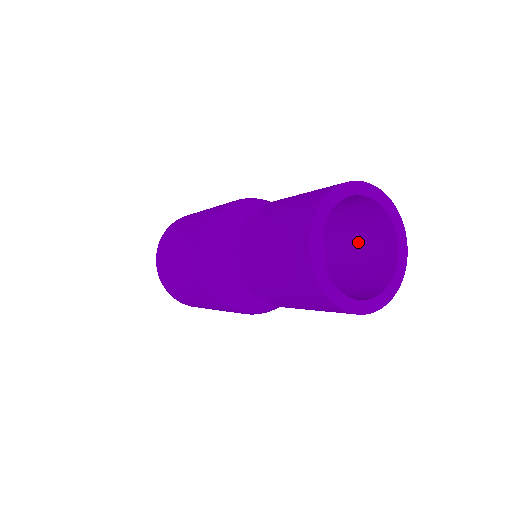
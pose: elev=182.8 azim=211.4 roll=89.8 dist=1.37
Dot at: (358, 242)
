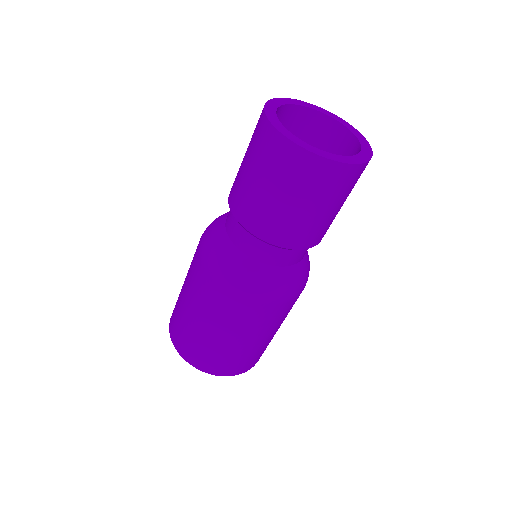
Dot at: occluded
